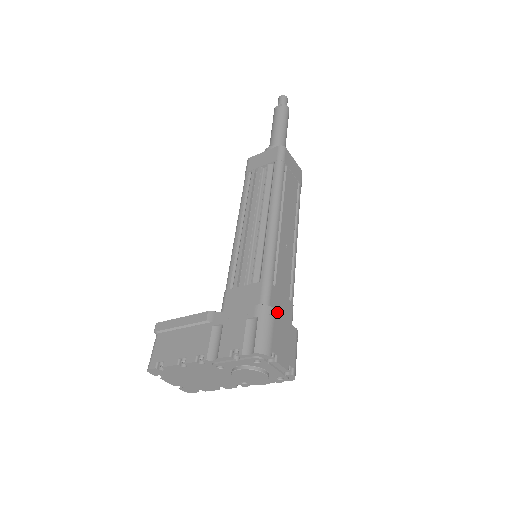
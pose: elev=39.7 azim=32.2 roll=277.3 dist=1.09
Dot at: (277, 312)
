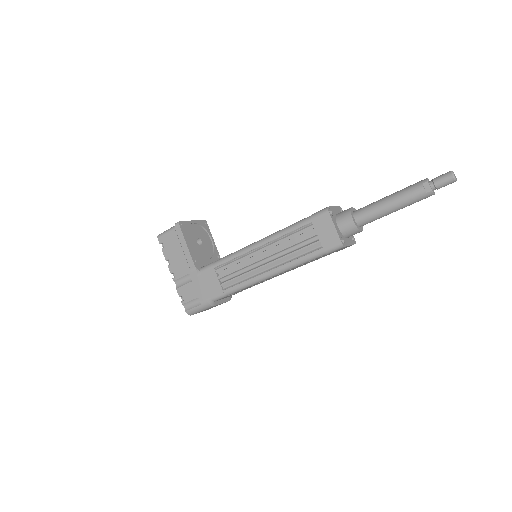
Dot at: occluded
